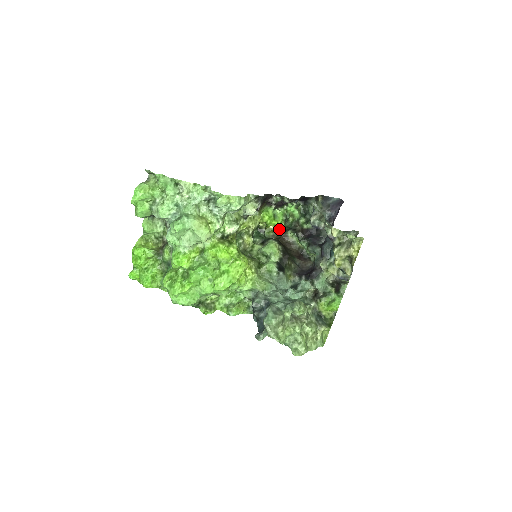
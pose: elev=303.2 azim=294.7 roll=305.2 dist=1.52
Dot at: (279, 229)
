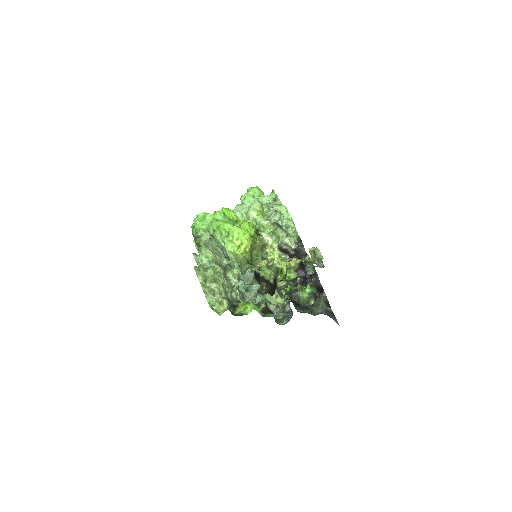
Dot at: occluded
